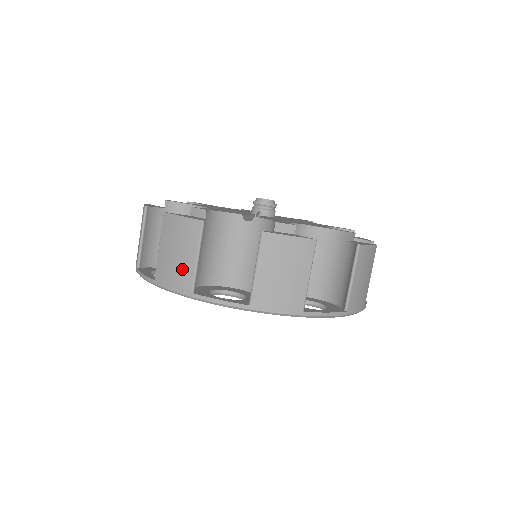
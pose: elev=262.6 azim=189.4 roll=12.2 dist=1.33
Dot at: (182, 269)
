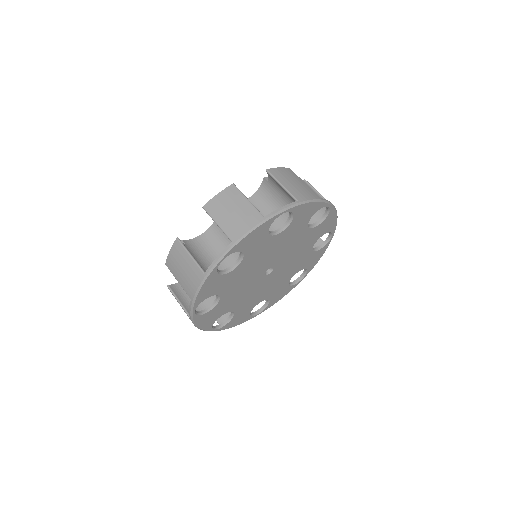
Dot at: (245, 213)
